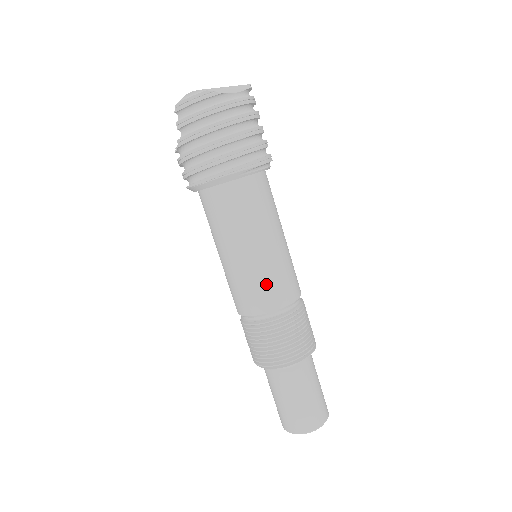
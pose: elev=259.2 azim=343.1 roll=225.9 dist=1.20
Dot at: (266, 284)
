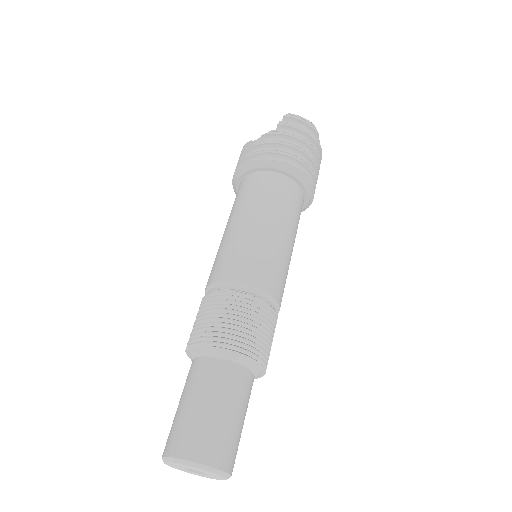
Dot at: (275, 266)
